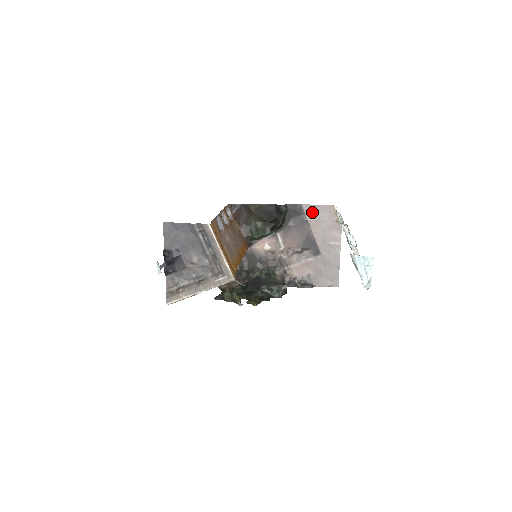
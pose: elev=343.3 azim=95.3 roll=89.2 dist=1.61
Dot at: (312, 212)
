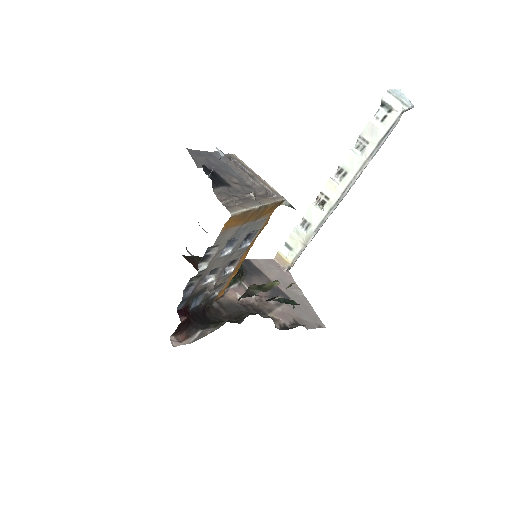
Dot at: (260, 265)
